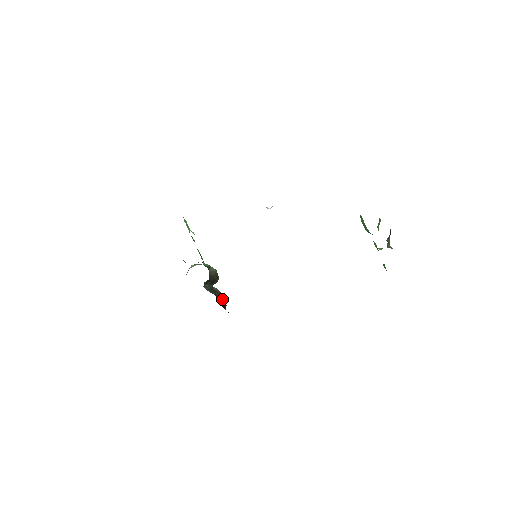
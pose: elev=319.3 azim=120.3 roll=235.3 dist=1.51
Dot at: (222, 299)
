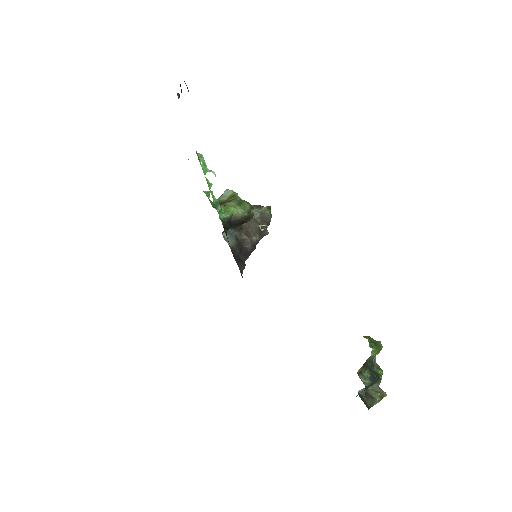
Dot at: (250, 242)
